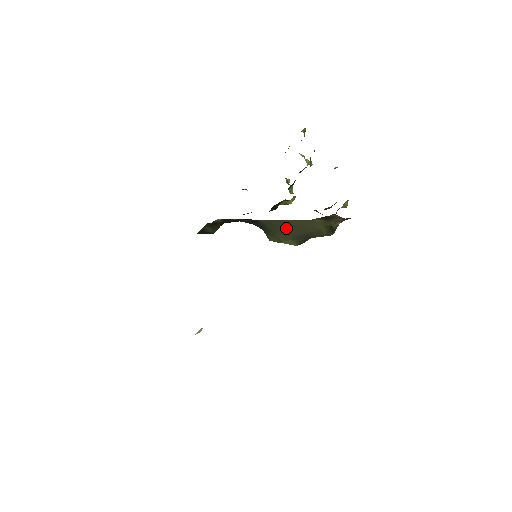
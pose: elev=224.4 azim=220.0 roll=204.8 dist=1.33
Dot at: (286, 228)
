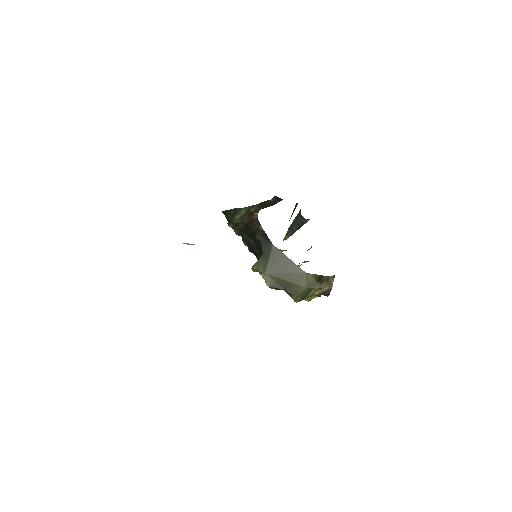
Dot at: (282, 265)
